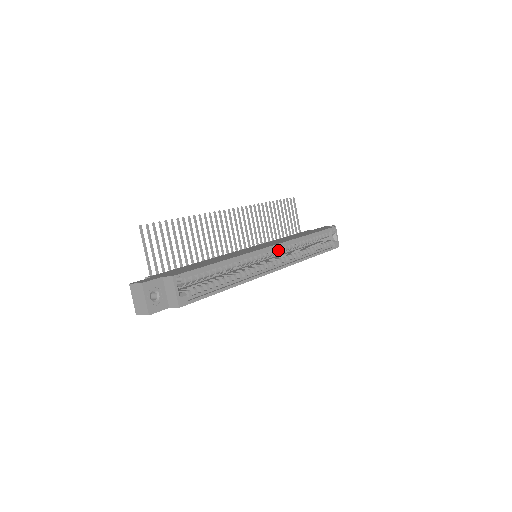
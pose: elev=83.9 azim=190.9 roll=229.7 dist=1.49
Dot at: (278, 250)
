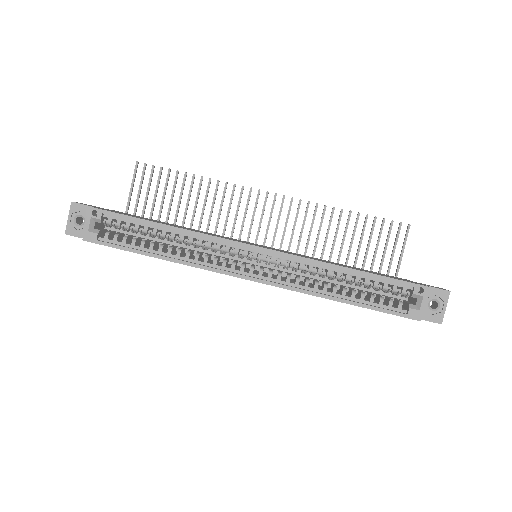
Dot at: (272, 259)
